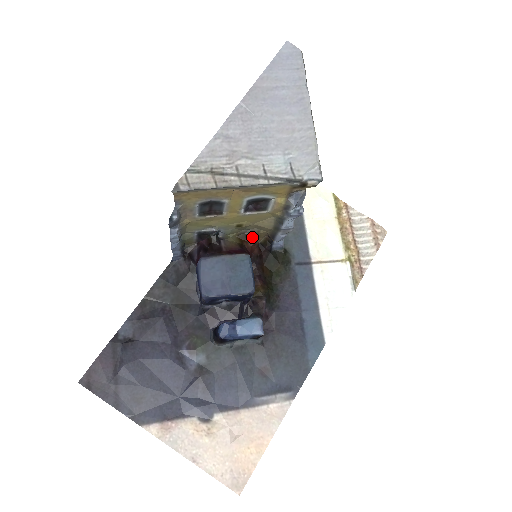
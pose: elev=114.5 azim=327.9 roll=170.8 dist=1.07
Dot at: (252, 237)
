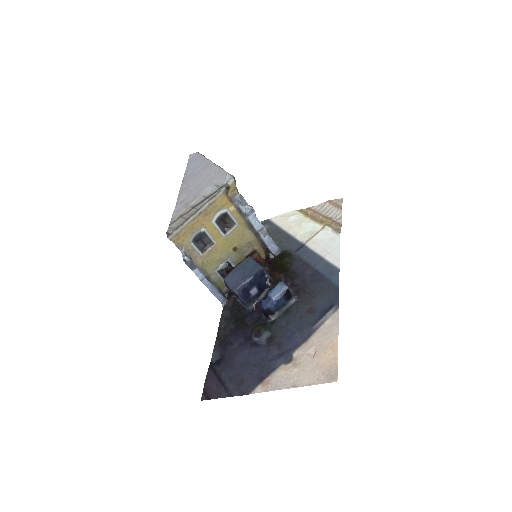
Dot at: (252, 254)
